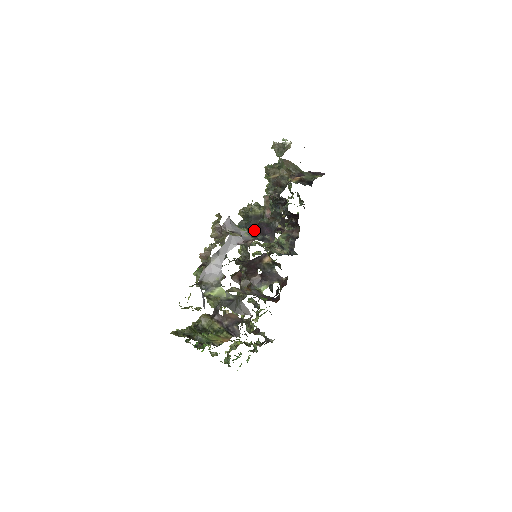
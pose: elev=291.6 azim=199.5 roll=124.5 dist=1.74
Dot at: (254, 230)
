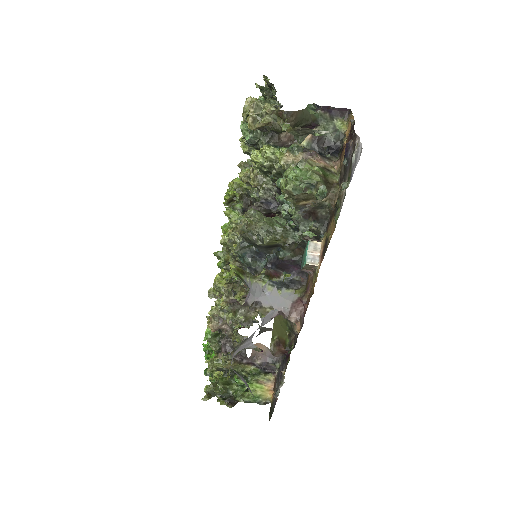
Dot at: (272, 268)
